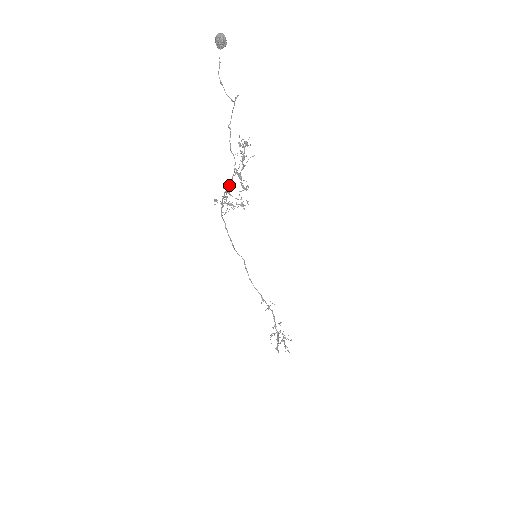
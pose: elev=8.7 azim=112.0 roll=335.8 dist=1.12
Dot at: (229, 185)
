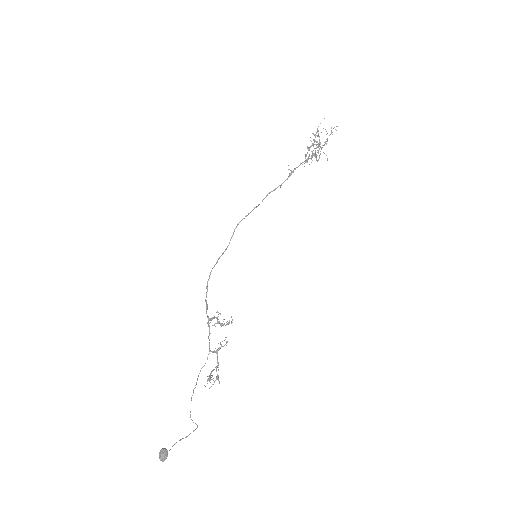
Dot at: (208, 326)
